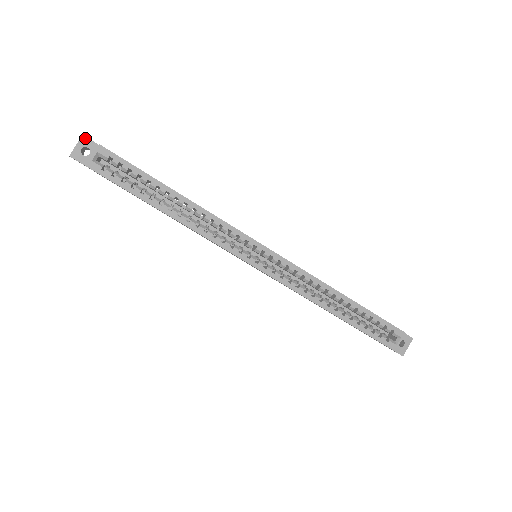
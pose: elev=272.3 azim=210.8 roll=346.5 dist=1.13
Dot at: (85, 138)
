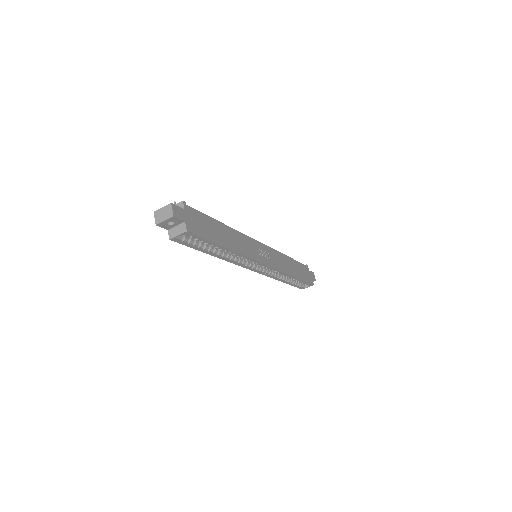
Dot at: (175, 218)
